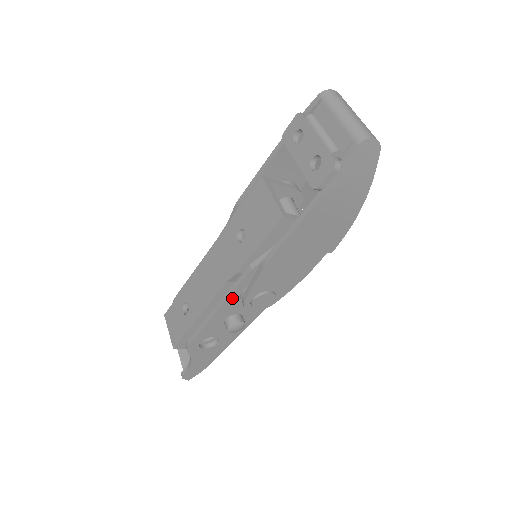
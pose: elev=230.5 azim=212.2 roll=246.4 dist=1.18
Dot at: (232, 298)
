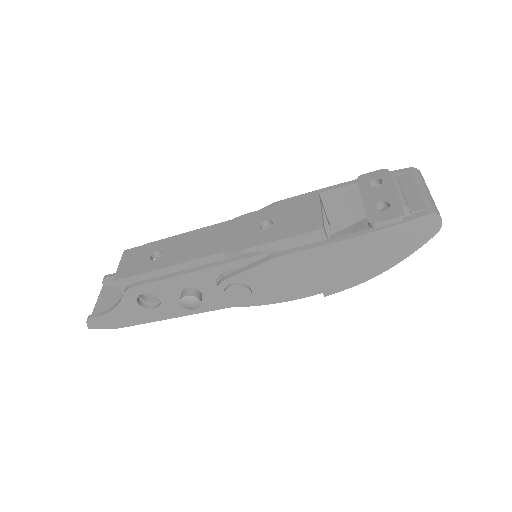
Dot at: (215, 270)
